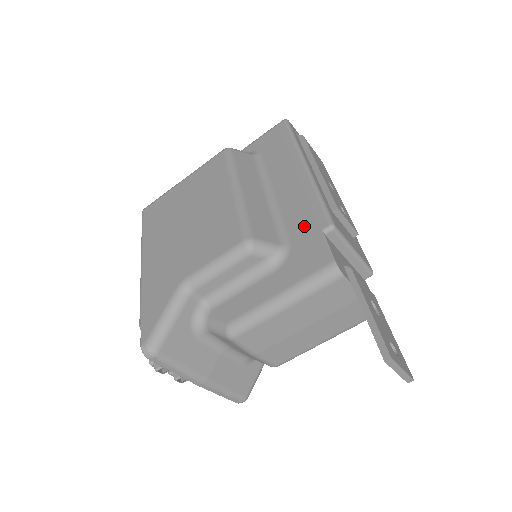
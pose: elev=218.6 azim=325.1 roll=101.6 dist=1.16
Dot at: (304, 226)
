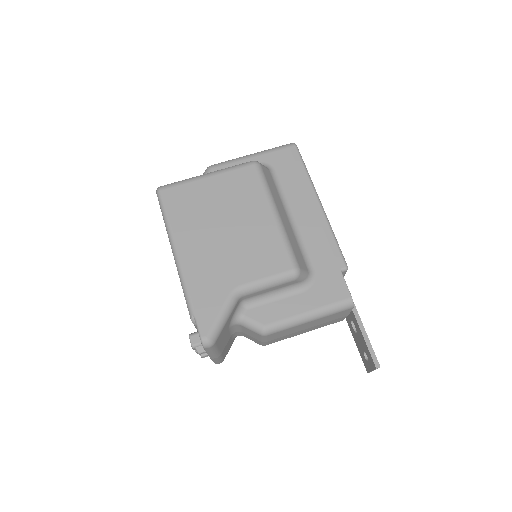
Dot at: (325, 261)
